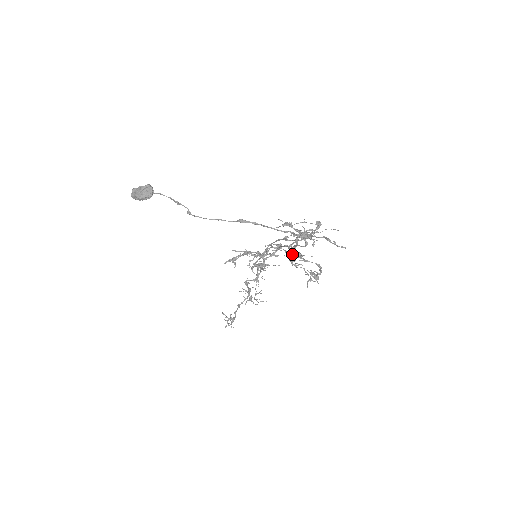
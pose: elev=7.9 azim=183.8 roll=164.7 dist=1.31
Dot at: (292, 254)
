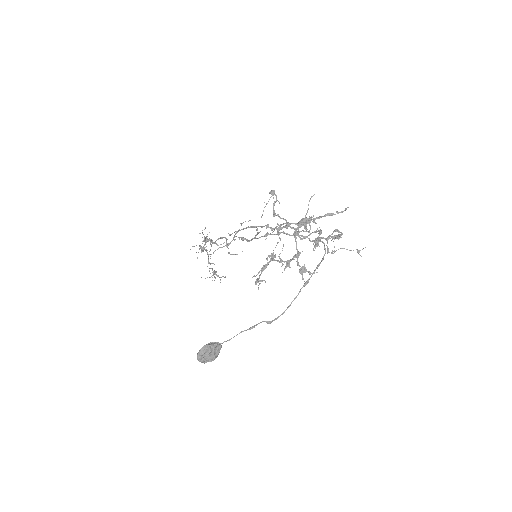
Dot at: (316, 245)
